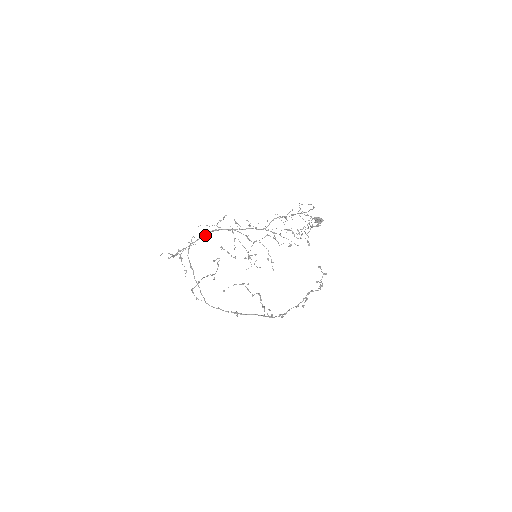
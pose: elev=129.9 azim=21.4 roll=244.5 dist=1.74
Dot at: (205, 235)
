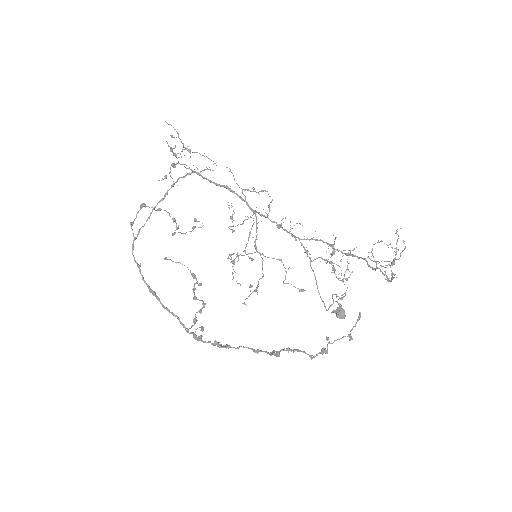
Dot at: (220, 185)
